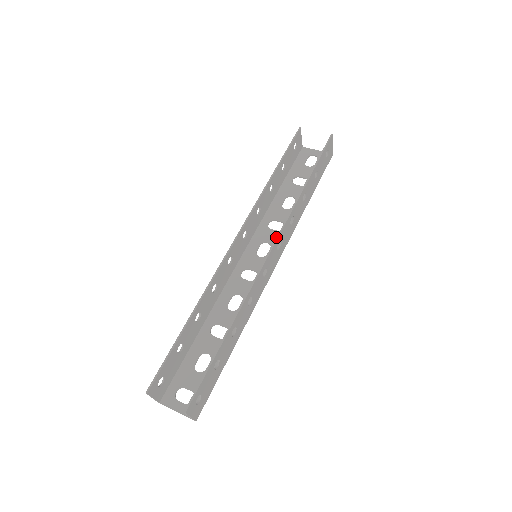
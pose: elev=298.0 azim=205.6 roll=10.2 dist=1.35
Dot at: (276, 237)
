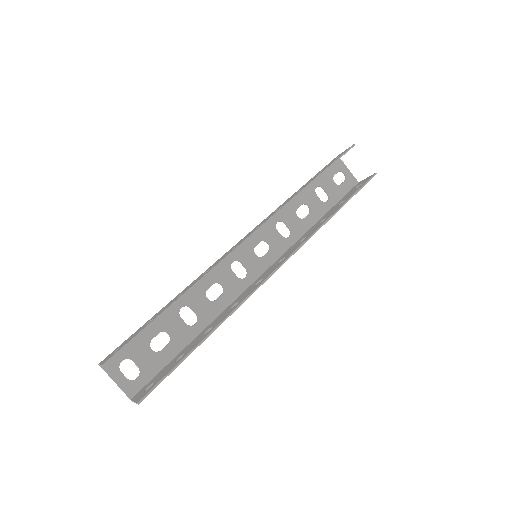
Dot at: (289, 256)
